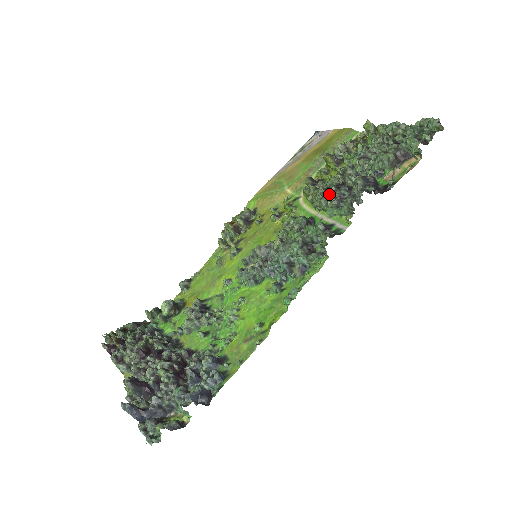
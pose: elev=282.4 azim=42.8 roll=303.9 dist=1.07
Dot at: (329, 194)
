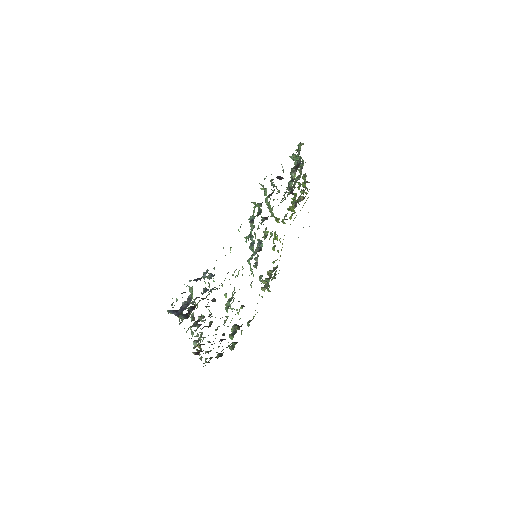
Dot at: occluded
